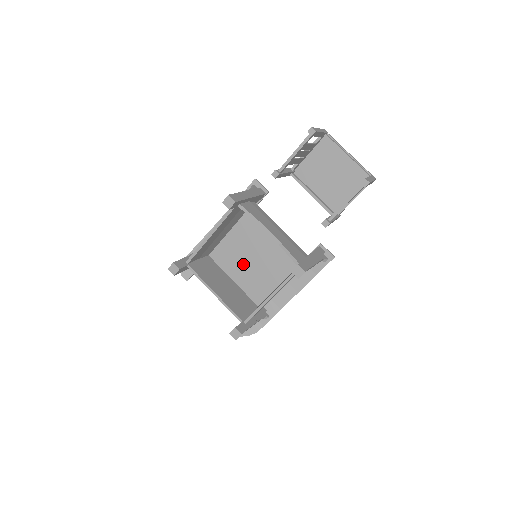
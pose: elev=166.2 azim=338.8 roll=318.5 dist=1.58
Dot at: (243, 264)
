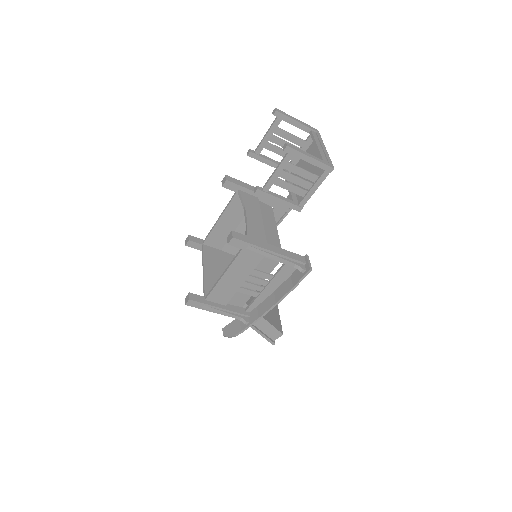
Dot at: occluded
